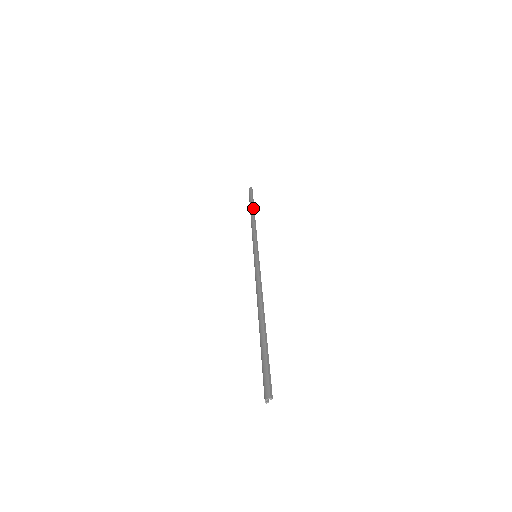
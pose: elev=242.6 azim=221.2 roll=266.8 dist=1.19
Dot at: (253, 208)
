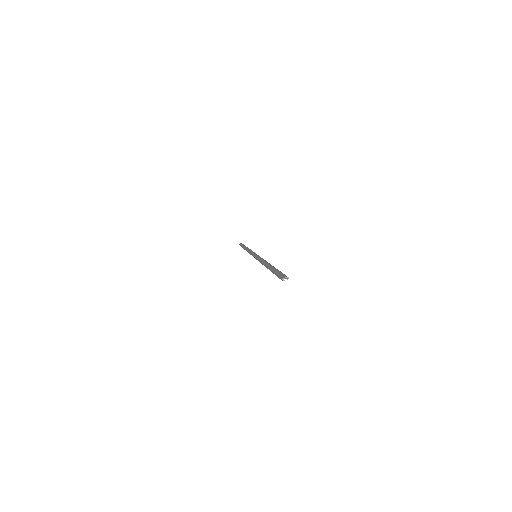
Dot at: occluded
